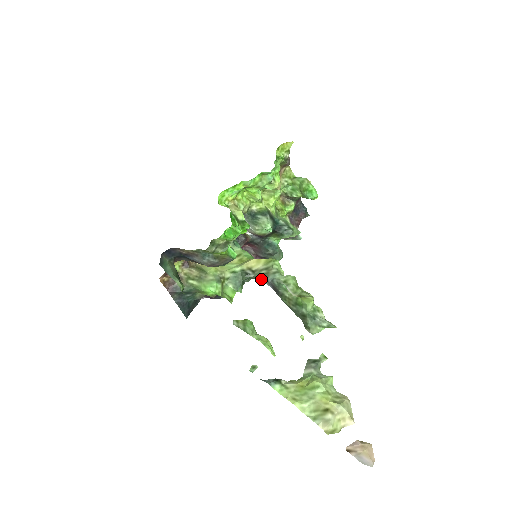
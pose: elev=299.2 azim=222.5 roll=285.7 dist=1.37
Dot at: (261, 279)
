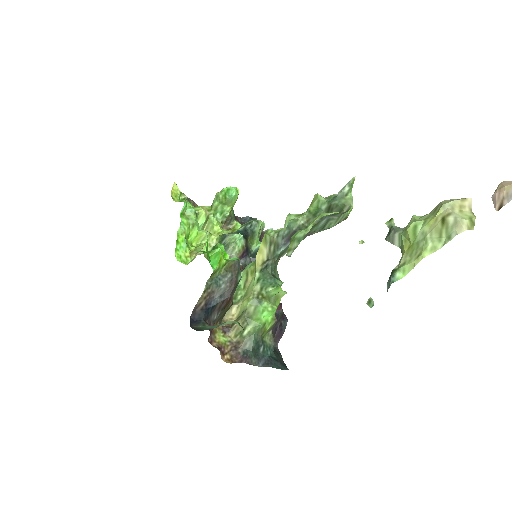
Dot at: (278, 253)
